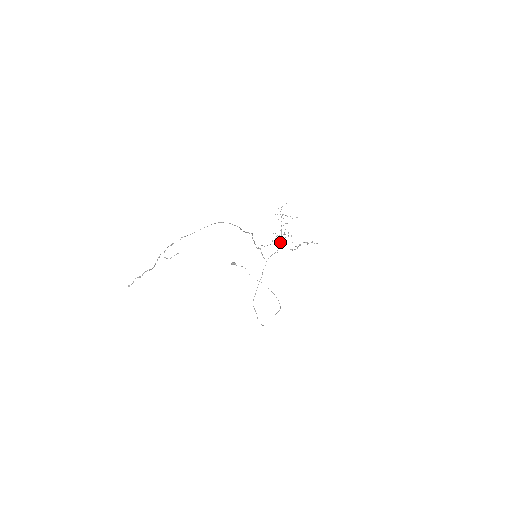
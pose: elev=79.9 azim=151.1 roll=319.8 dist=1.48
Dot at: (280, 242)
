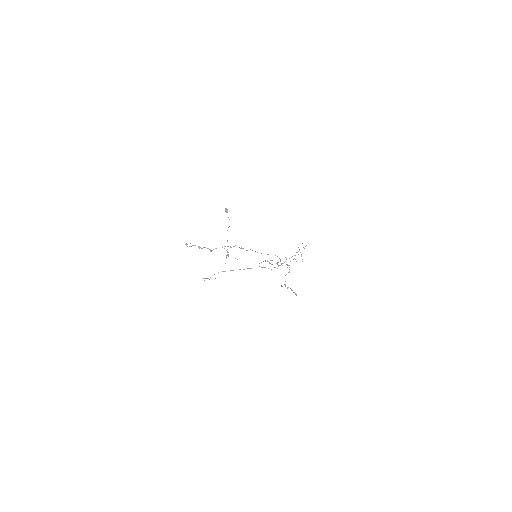
Dot at: occluded
